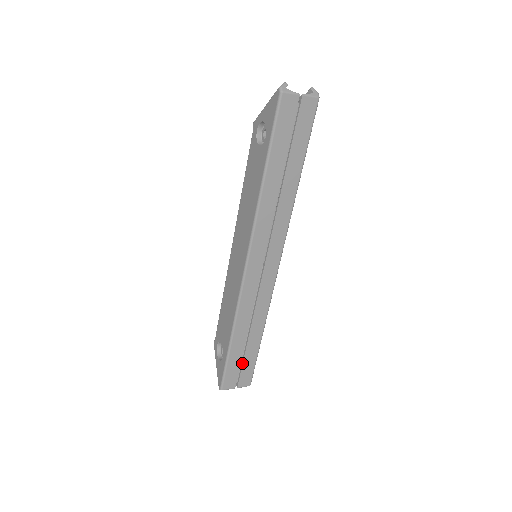
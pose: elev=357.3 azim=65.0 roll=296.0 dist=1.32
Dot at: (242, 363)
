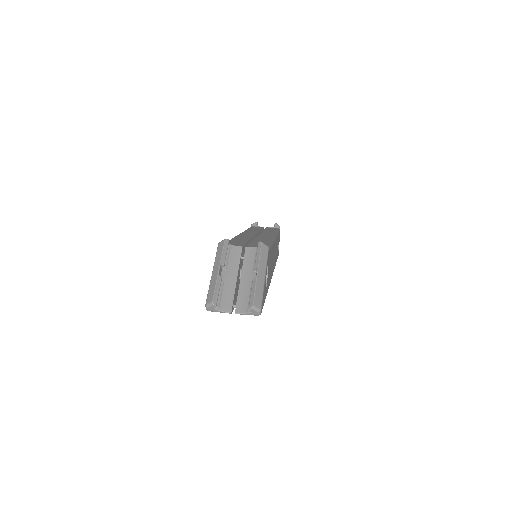
Dot at: occluded
